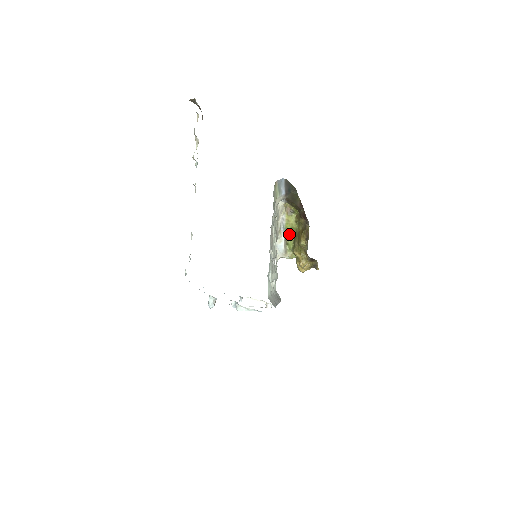
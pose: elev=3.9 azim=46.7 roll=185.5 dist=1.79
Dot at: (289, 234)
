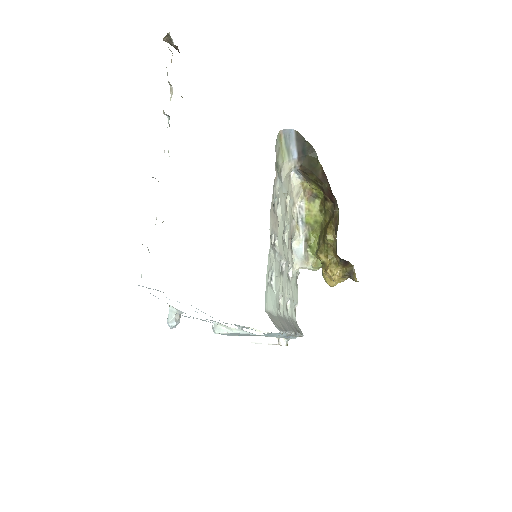
Dot at: (311, 232)
